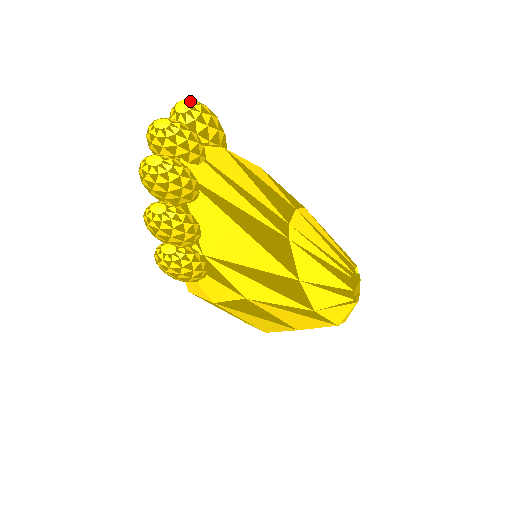
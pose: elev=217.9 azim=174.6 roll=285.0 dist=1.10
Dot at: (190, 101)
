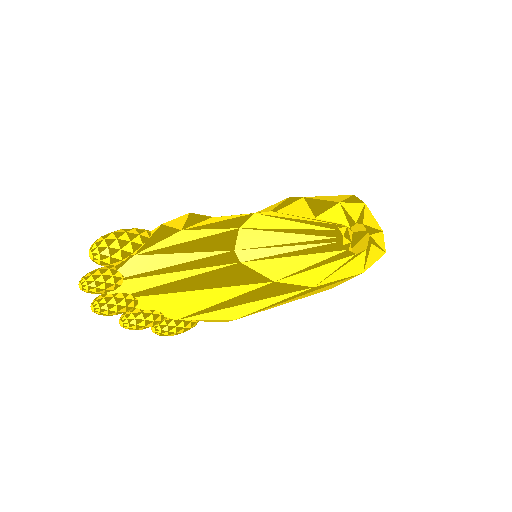
Dot at: (91, 250)
